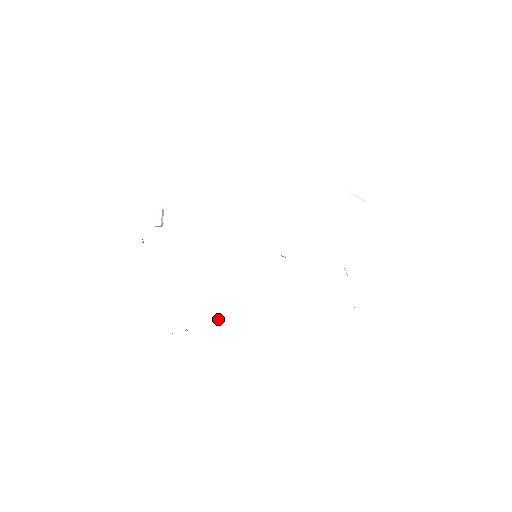
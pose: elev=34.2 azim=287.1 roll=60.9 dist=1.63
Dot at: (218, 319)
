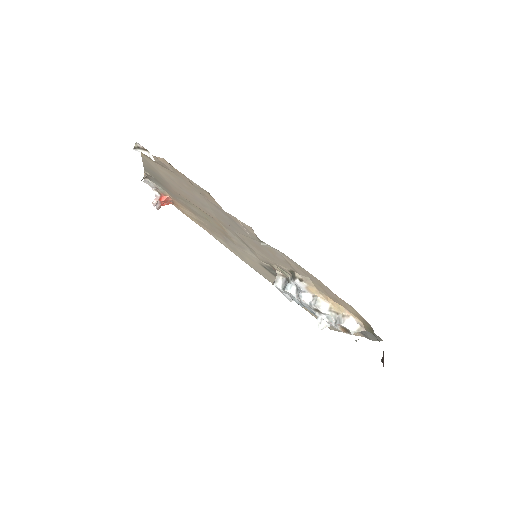
Dot at: (220, 207)
